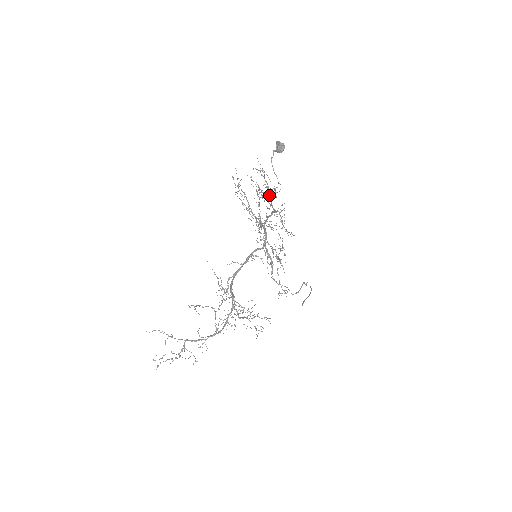
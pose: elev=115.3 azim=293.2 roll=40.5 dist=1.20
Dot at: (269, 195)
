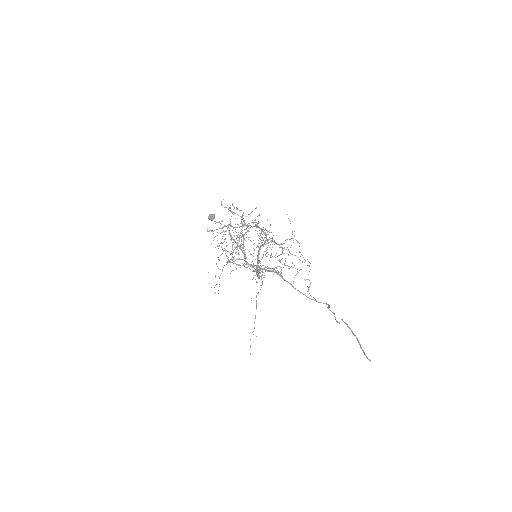
Dot at: (228, 230)
